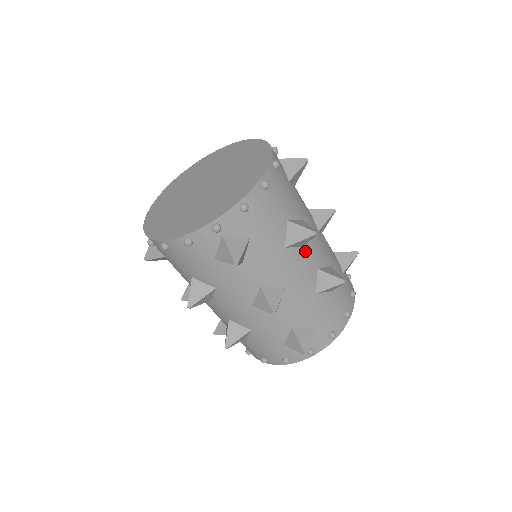
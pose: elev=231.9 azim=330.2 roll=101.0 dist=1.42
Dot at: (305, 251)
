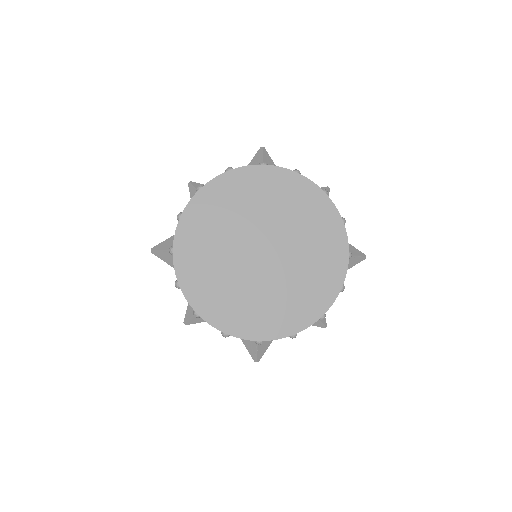
Dot at: occluded
